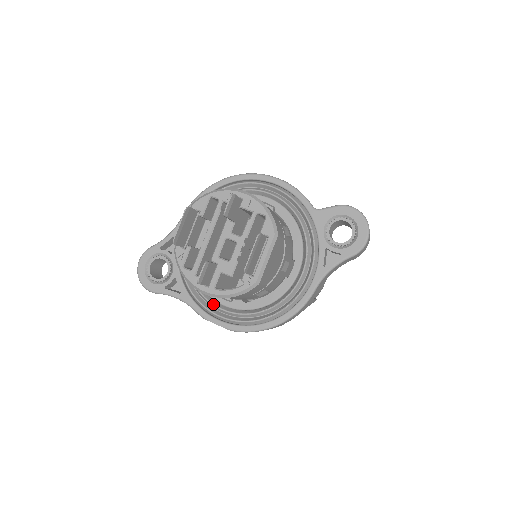
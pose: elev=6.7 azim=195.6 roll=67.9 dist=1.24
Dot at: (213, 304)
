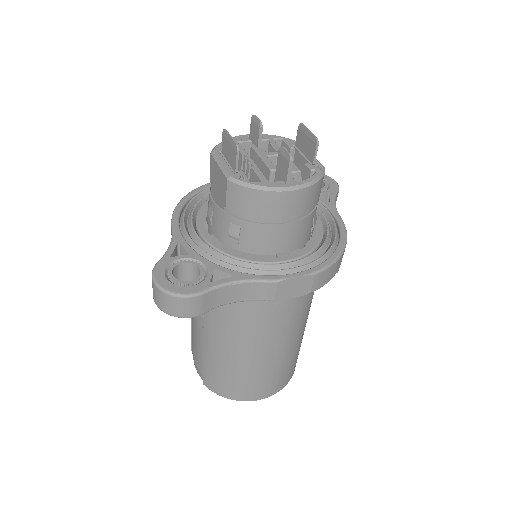
Dot at: (276, 264)
